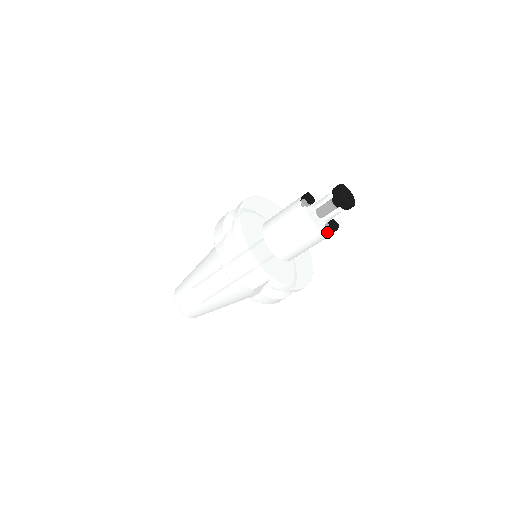
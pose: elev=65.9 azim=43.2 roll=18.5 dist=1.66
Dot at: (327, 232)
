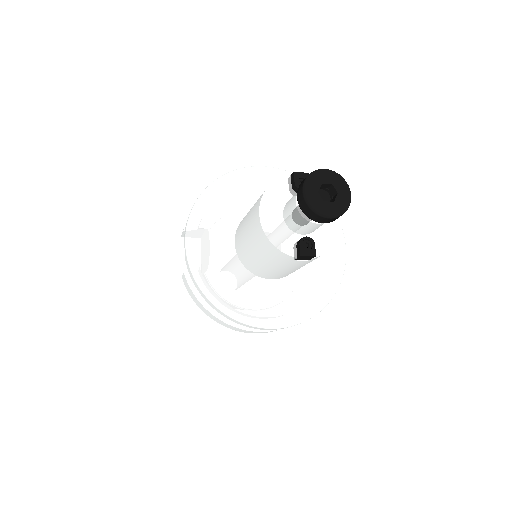
Dot at: (274, 240)
